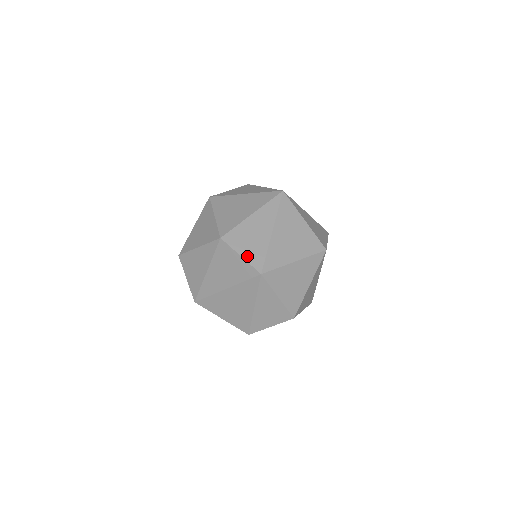
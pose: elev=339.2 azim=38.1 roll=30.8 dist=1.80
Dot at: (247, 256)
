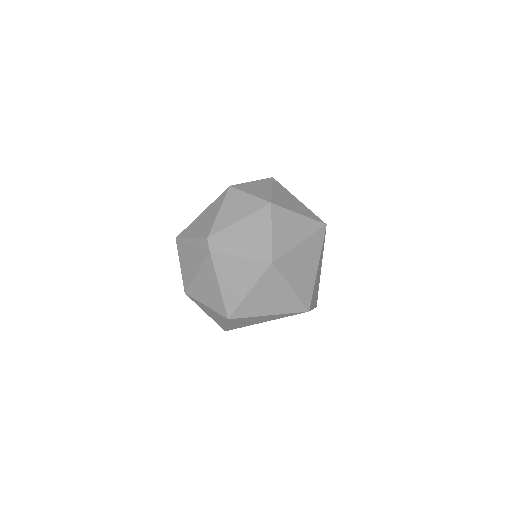
Dot at: occluded
